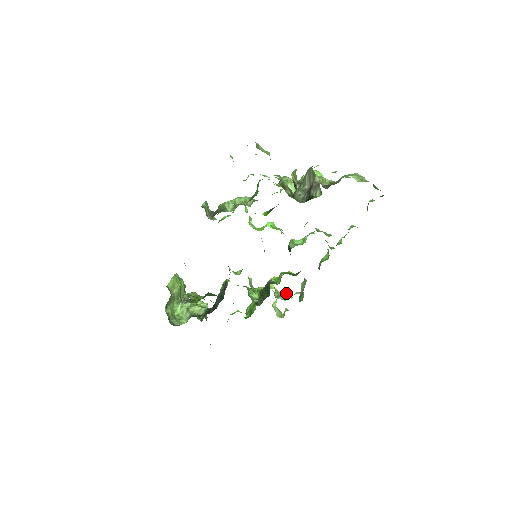
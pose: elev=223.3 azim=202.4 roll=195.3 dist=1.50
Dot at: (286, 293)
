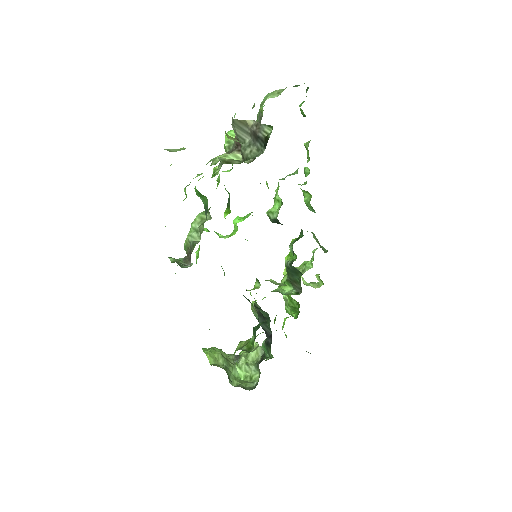
Dot at: (305, 262)
